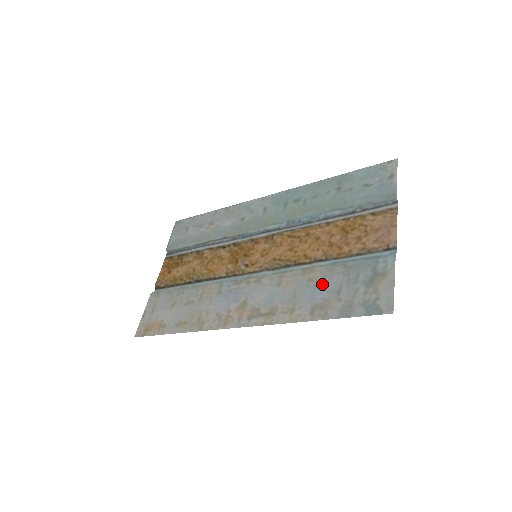
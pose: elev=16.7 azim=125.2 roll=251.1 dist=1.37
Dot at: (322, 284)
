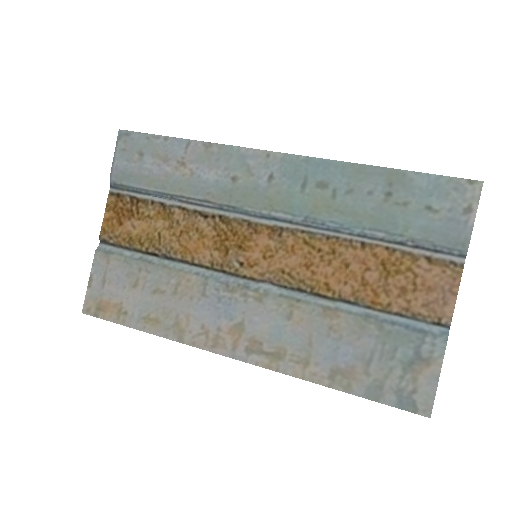
Dot at: (348, 342)
